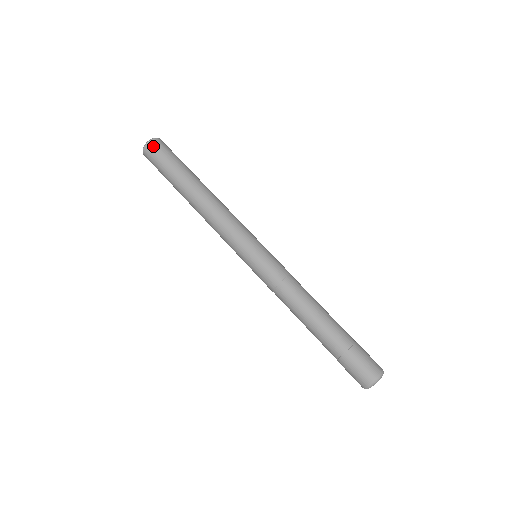
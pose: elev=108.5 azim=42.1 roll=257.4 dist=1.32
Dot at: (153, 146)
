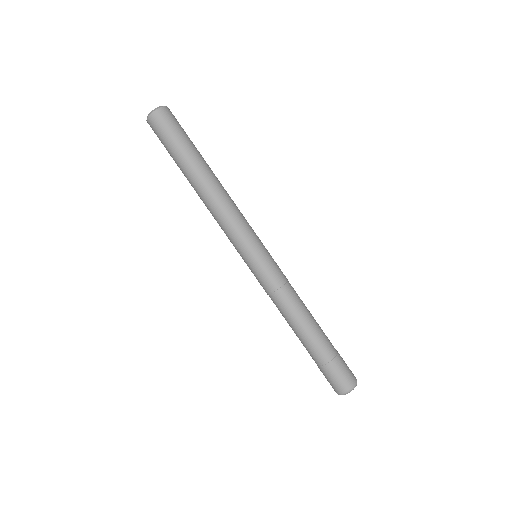
Dot at: (164, 115)
